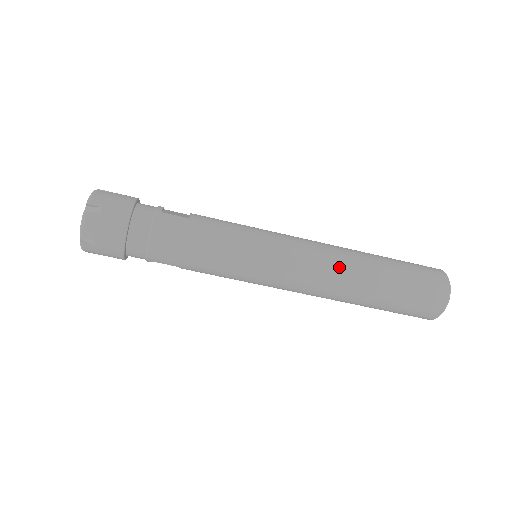
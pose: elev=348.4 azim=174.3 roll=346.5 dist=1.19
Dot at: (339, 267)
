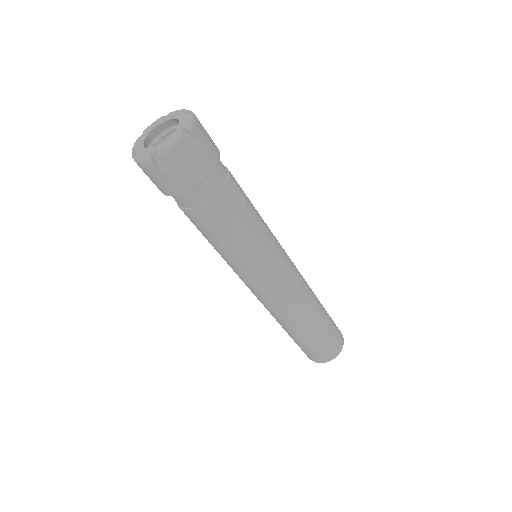
Dot at: (285, 317)
